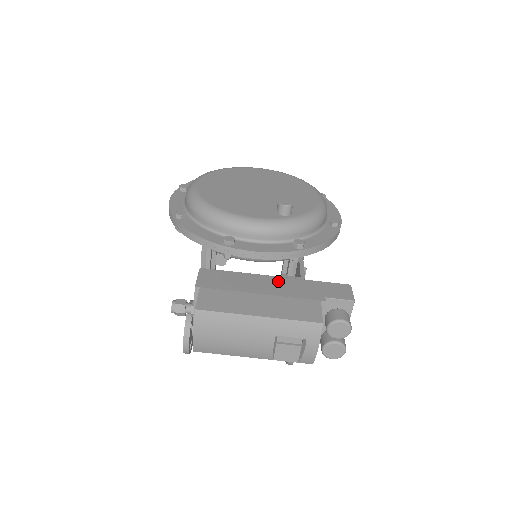
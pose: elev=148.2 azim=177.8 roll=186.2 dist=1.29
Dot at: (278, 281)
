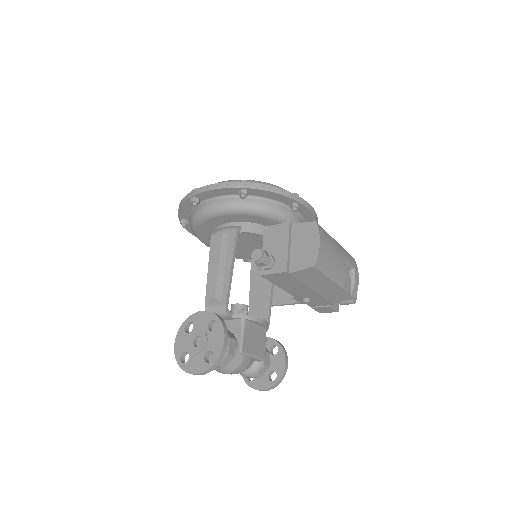
Dot at: occluded
